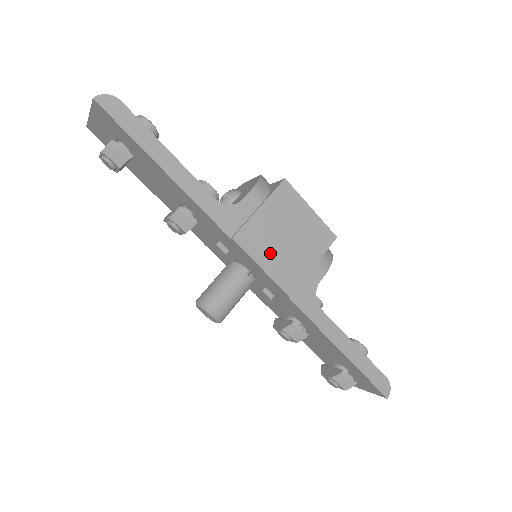
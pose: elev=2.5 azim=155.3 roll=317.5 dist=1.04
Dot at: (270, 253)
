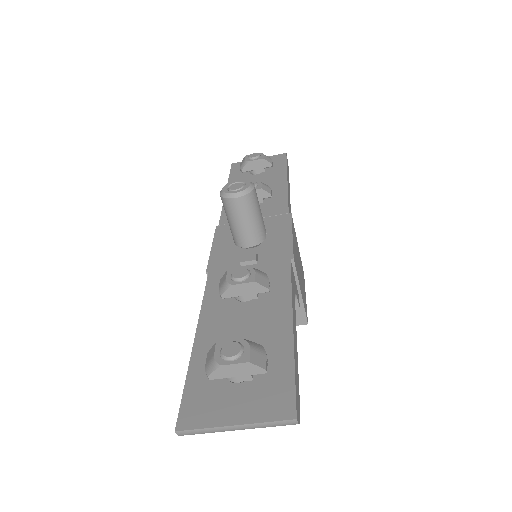
Dot at: (295, 246)
